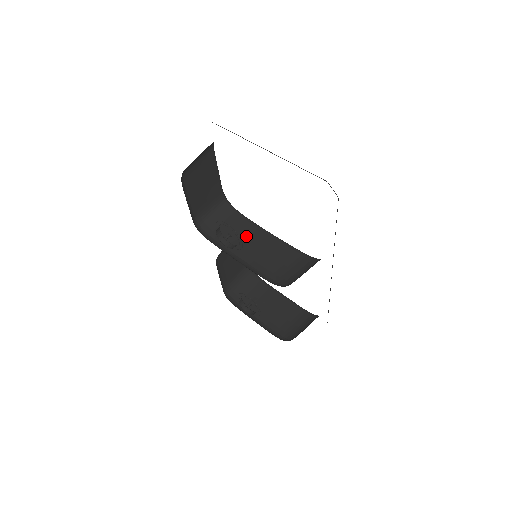
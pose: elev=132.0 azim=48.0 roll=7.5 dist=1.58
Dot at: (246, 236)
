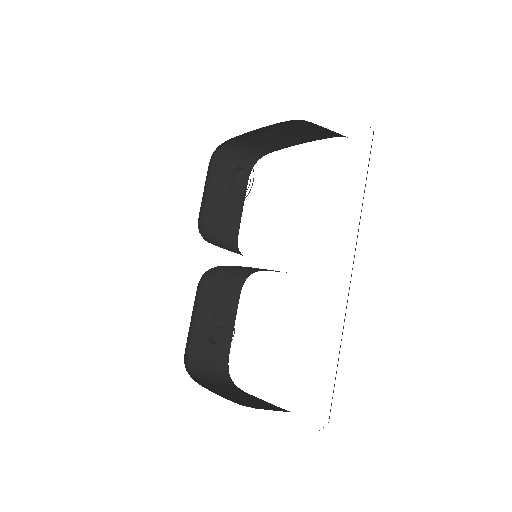
Dot at: occluded
